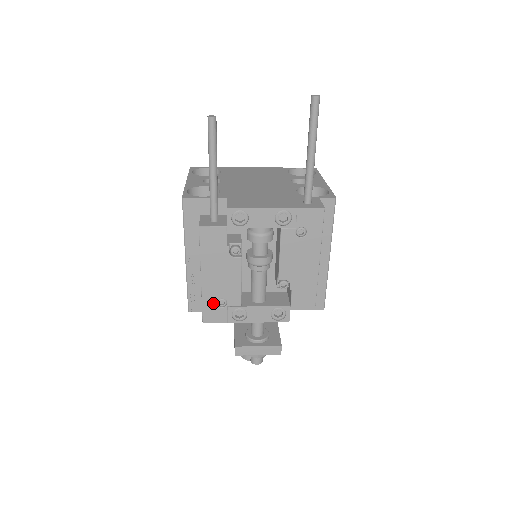
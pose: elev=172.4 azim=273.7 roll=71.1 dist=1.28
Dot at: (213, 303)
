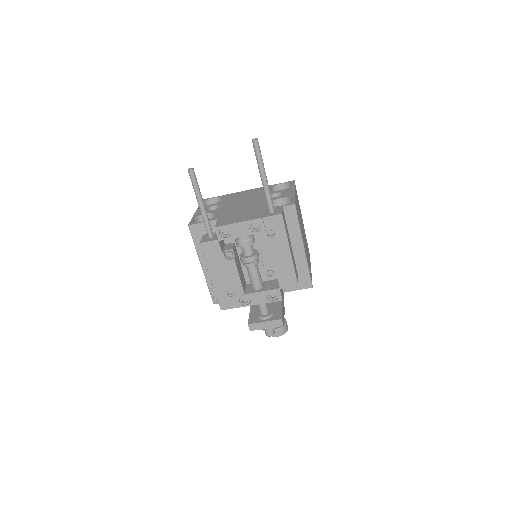
Dot at: (224, 295)
